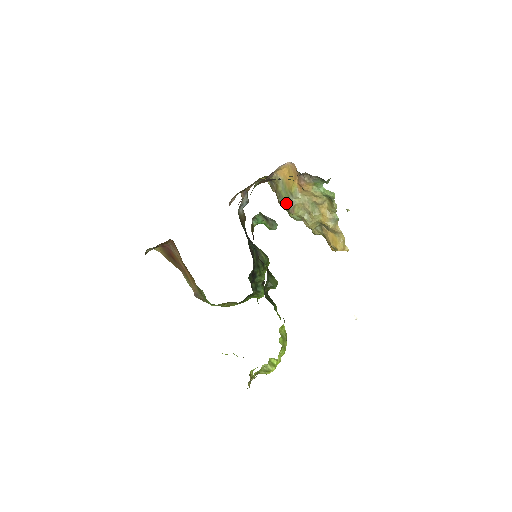
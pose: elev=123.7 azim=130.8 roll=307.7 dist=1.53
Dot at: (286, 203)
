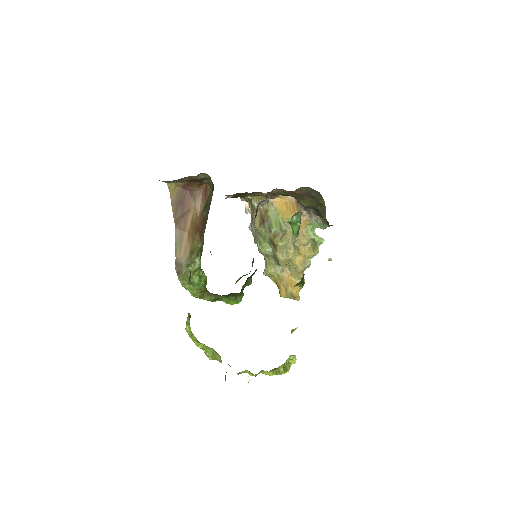
Dot at: (275, 228)
